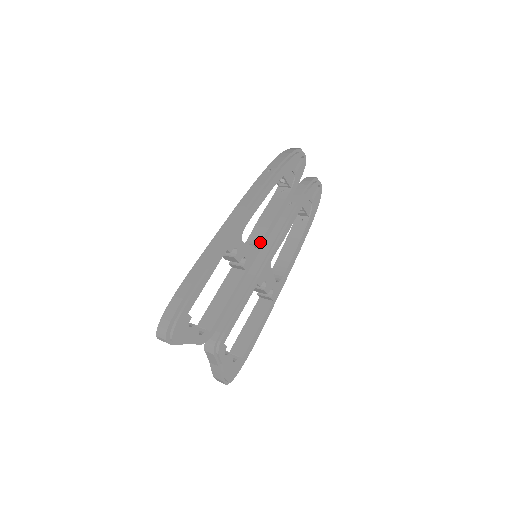
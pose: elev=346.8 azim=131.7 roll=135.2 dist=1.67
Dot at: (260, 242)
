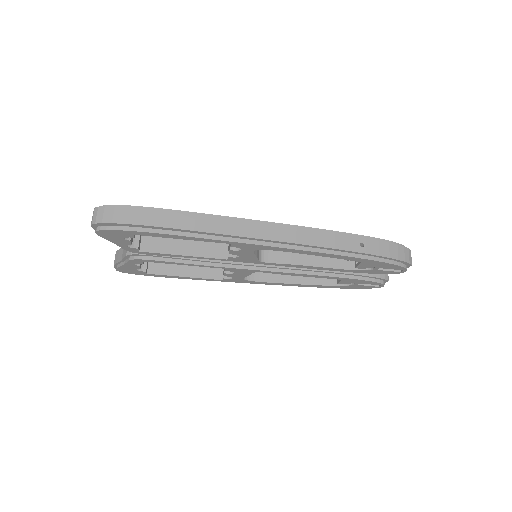
Dot at: (269, 261)
